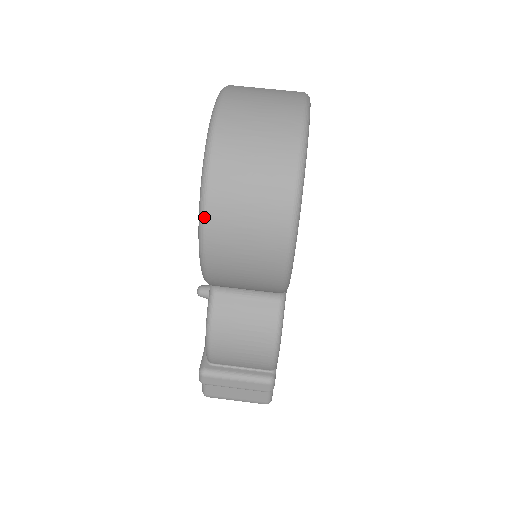
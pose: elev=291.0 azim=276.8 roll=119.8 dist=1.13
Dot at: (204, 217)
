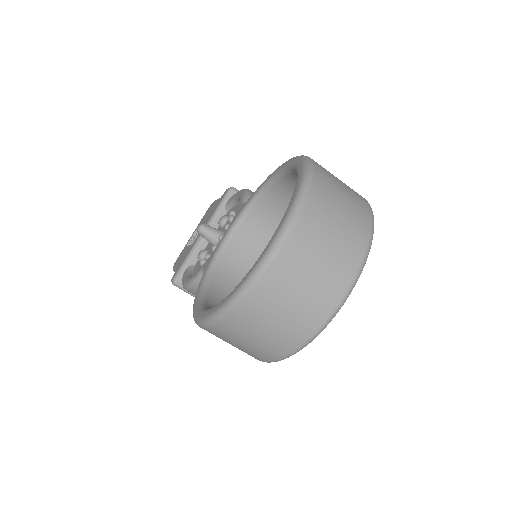
Dot at: (205, 327)
